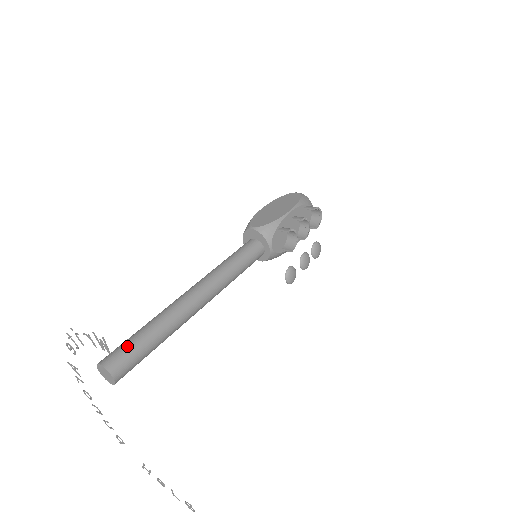
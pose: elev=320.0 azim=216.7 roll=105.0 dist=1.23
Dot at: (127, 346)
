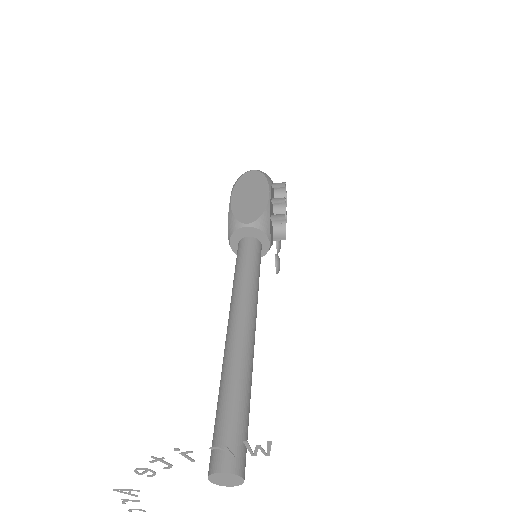
Dot at: (232, 430)
